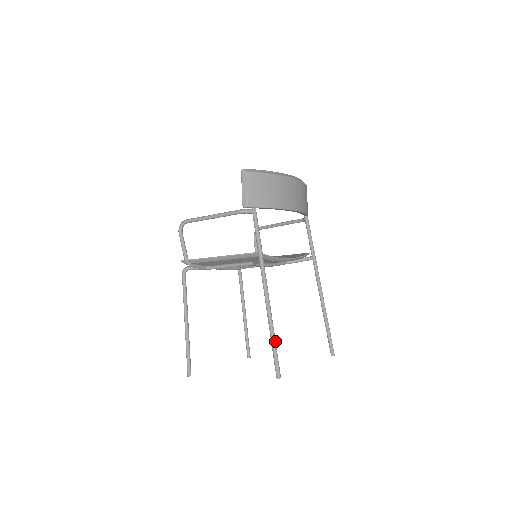
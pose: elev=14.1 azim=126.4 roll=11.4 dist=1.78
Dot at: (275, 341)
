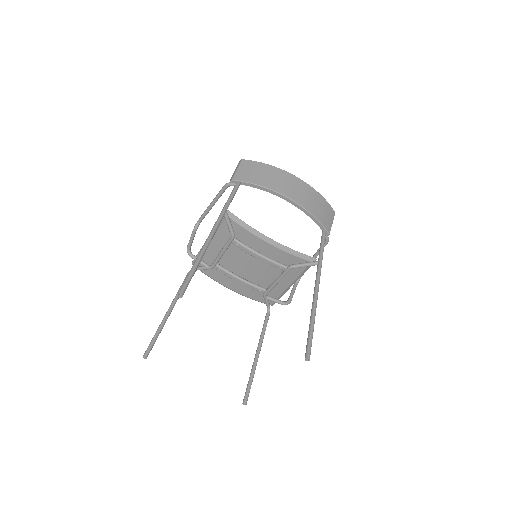
Dot at: (196, 265)
